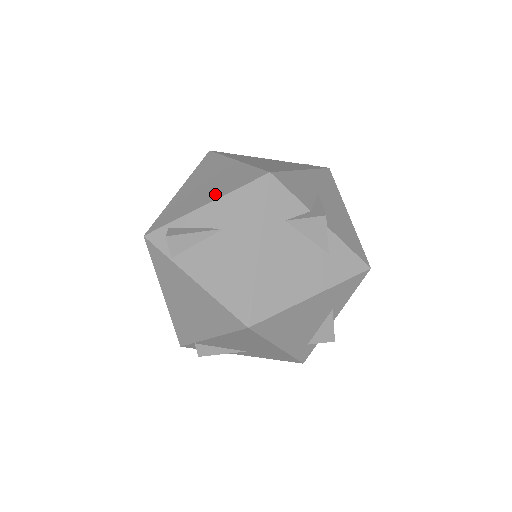
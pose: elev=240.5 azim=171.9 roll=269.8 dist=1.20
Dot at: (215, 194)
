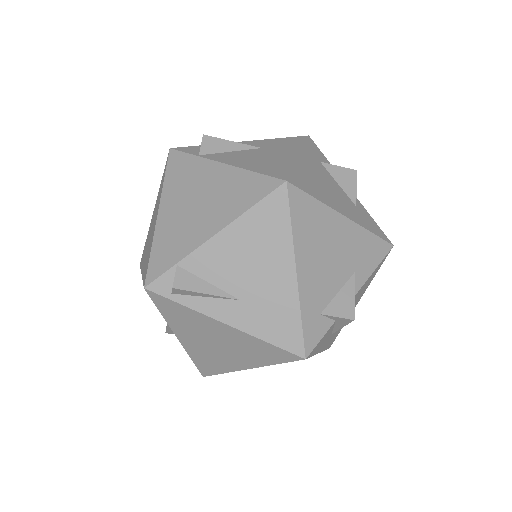
Dot at: occluded
